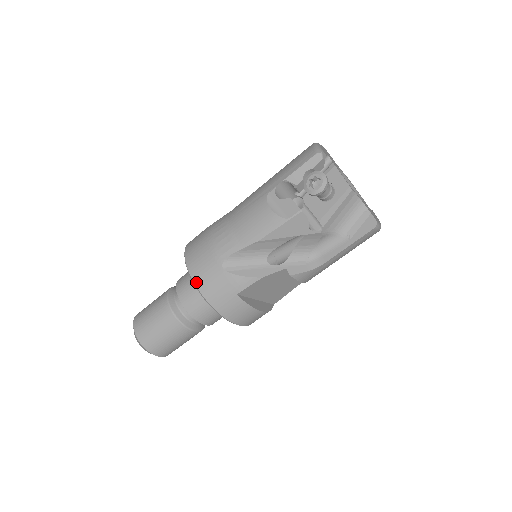
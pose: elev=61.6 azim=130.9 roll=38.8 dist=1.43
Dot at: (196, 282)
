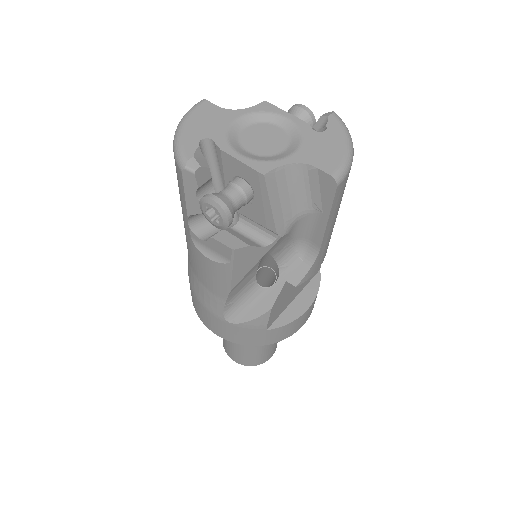
Dot at: (224, 338)
